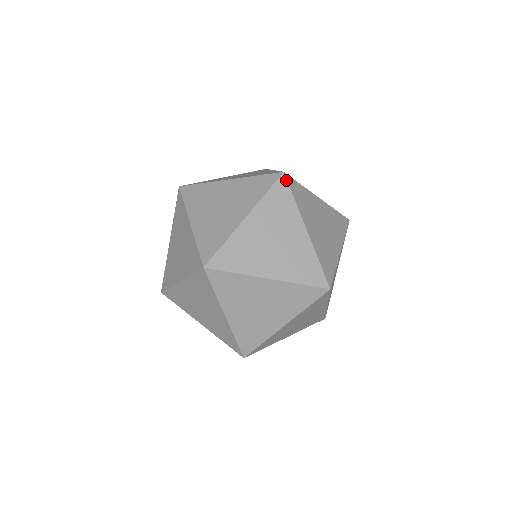
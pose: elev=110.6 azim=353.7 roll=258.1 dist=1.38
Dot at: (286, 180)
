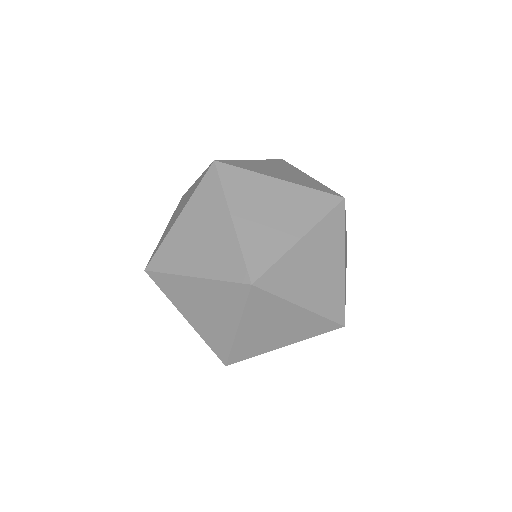
Dot at: (223, 164)
